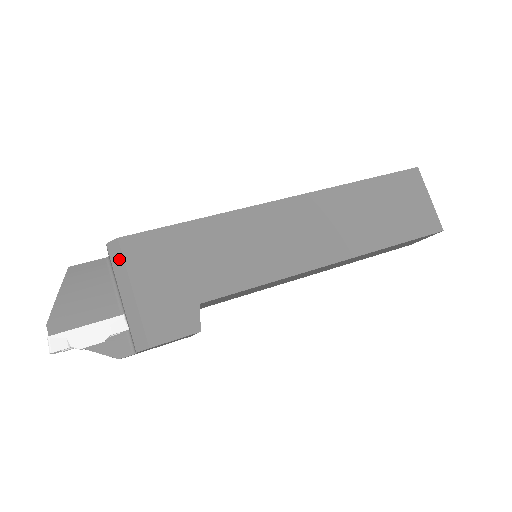
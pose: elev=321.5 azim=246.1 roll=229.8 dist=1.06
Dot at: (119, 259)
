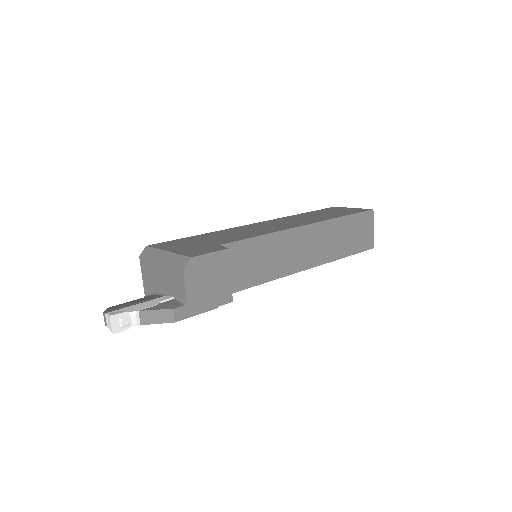
Dot at: (151, 251)
